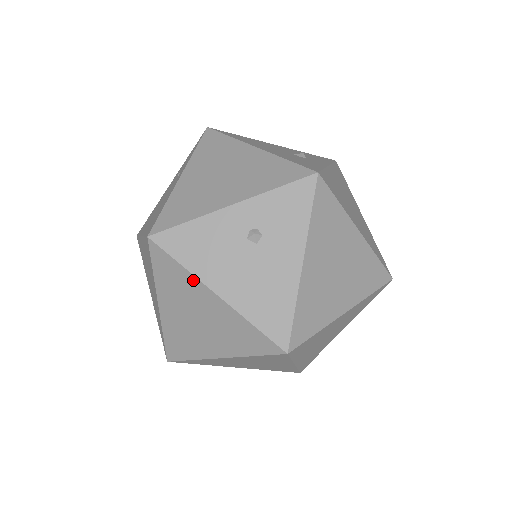
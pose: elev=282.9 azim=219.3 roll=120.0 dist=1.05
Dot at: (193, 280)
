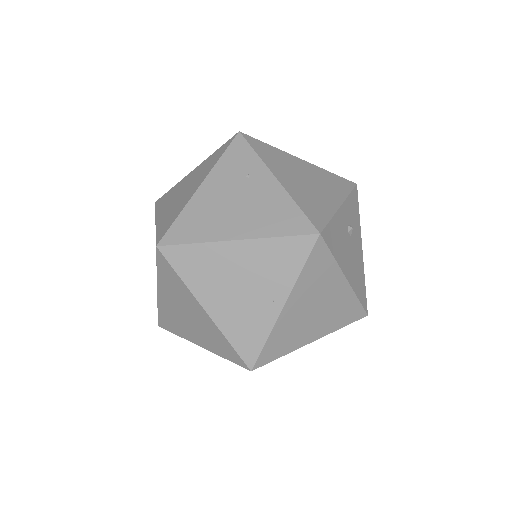
Dot at: (336, 270)
